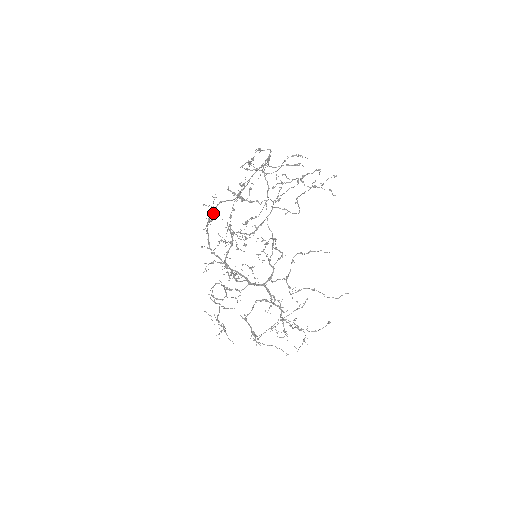
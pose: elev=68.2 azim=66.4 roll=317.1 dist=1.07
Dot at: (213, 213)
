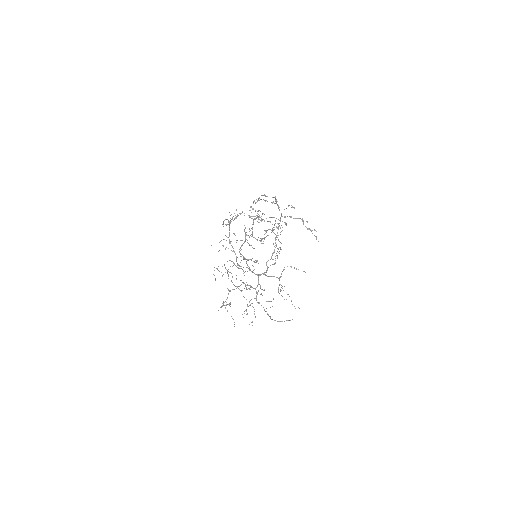
Dot at: (223, 223)
